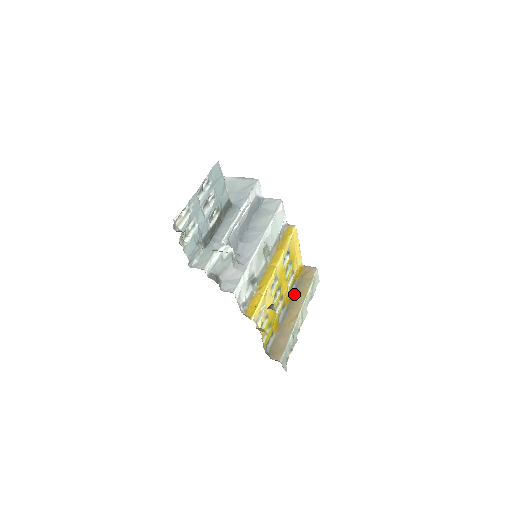
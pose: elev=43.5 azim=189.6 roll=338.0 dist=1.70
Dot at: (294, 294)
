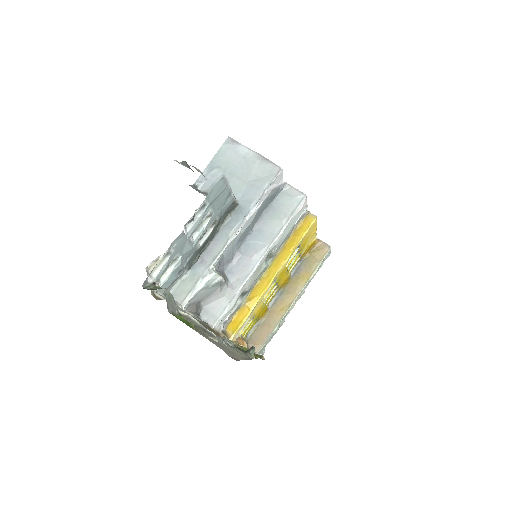
Dot at: (295, 275)
